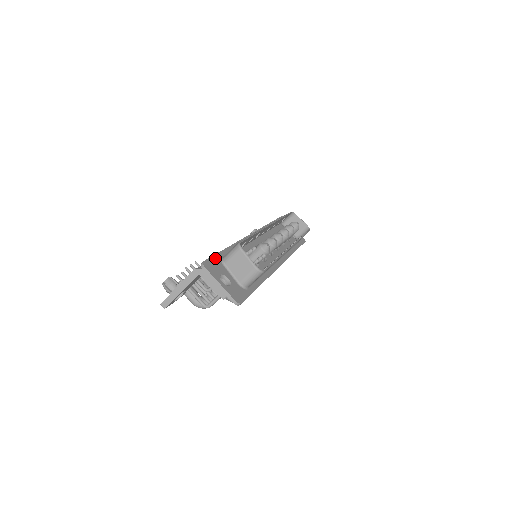
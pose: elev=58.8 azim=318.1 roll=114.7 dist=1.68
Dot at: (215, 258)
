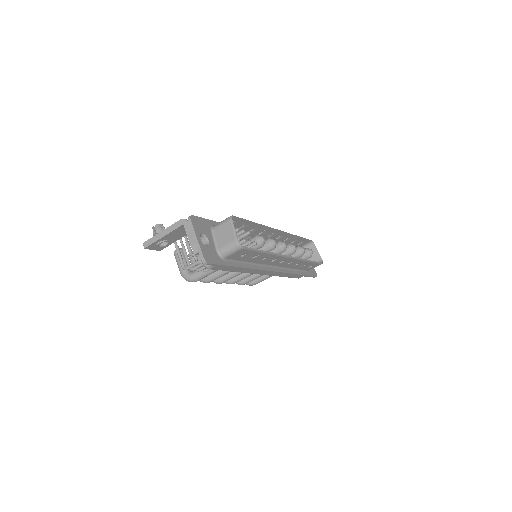
Dot at: (206, 221)
